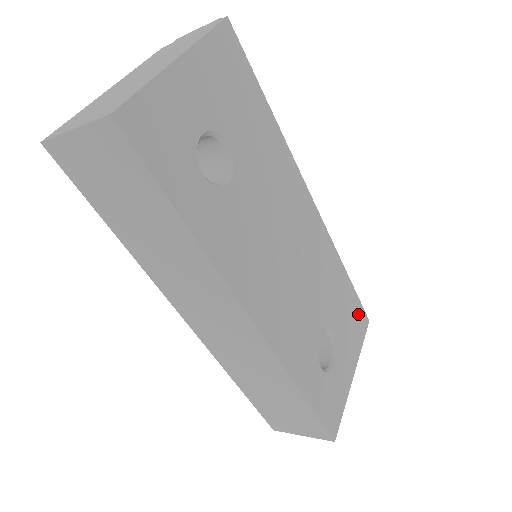
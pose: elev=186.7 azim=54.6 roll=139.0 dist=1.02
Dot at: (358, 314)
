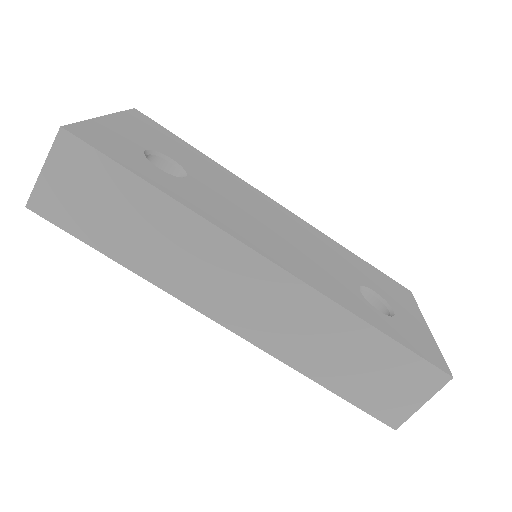
Dot at: (392, 284)
